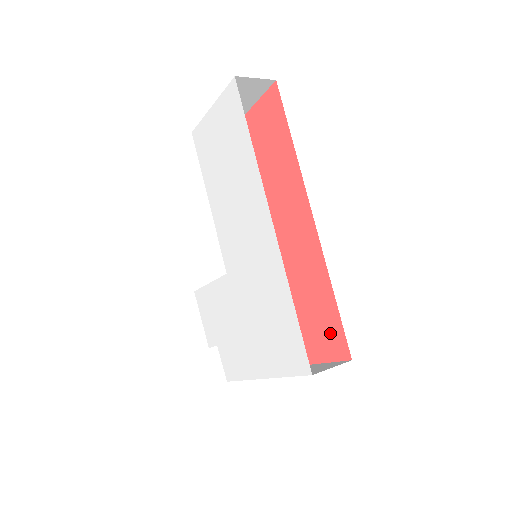
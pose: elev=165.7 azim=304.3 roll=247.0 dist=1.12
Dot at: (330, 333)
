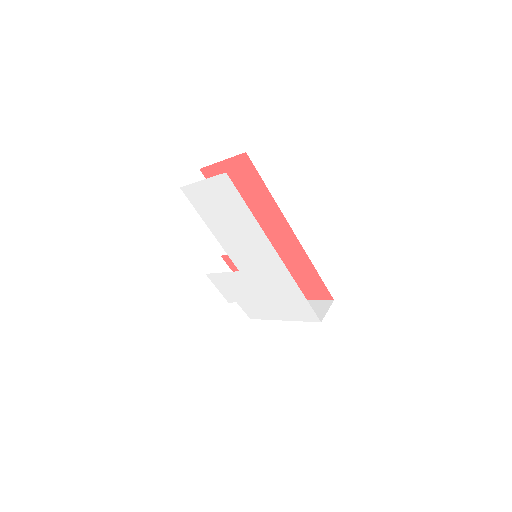
Dot at: (317, 288)
